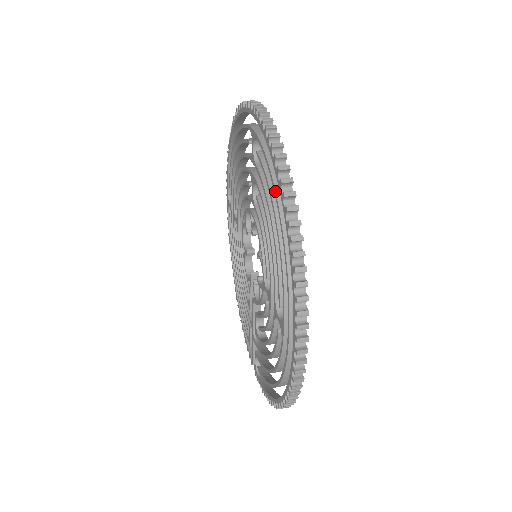
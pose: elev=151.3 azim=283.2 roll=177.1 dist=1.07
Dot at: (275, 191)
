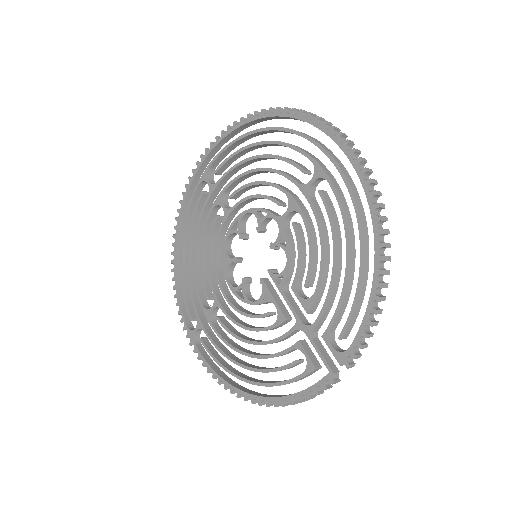
Dot at: (247, 133)
